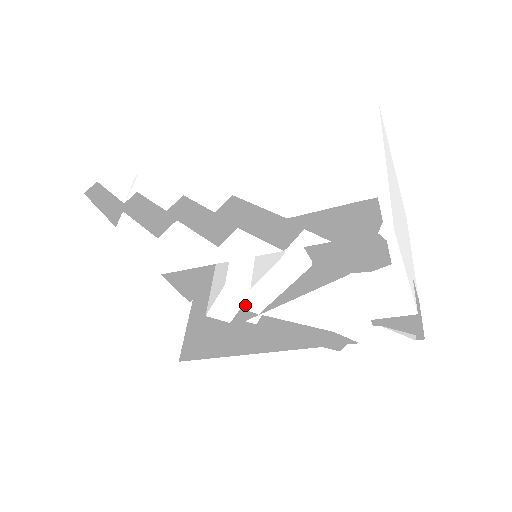
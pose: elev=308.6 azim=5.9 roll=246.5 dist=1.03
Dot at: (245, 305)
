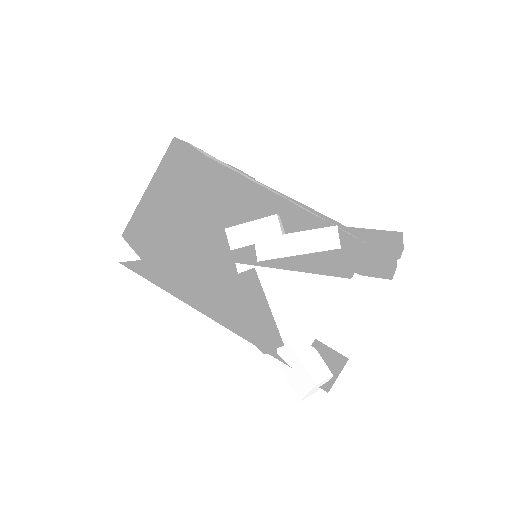
Dot at: (261, 245)
